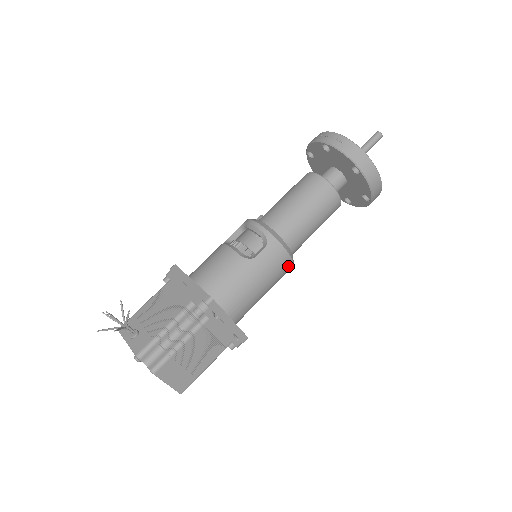
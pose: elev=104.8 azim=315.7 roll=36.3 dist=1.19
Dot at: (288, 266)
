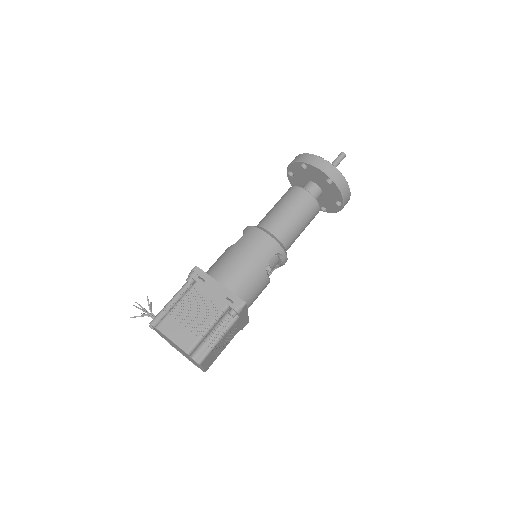
Dot at: (269, 242)
